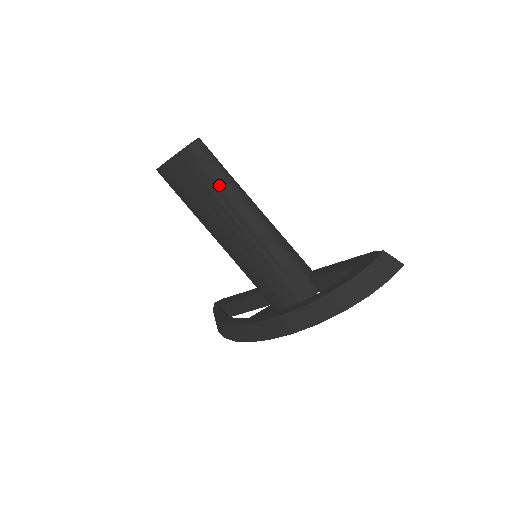
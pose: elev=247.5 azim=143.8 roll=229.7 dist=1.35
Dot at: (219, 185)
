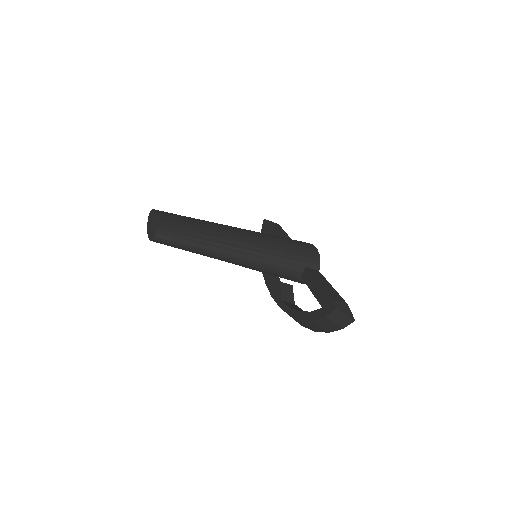
Dot at: occluded
